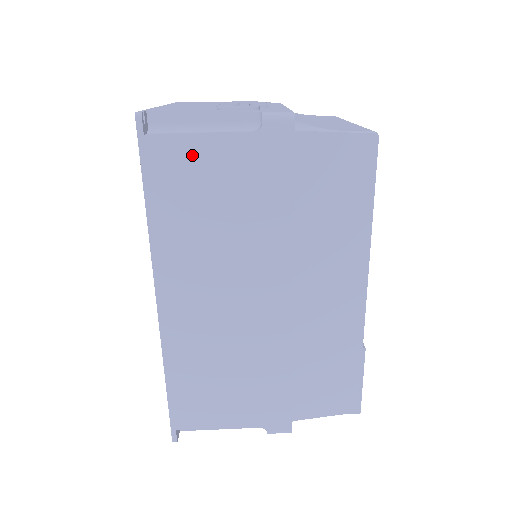
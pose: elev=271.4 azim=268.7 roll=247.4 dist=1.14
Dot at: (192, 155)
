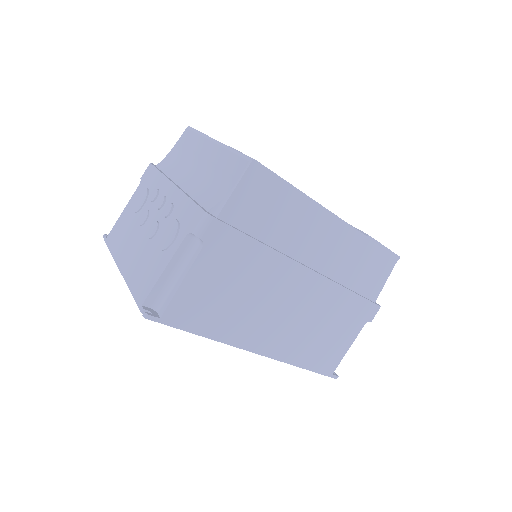
Dot at: (191, 294)
